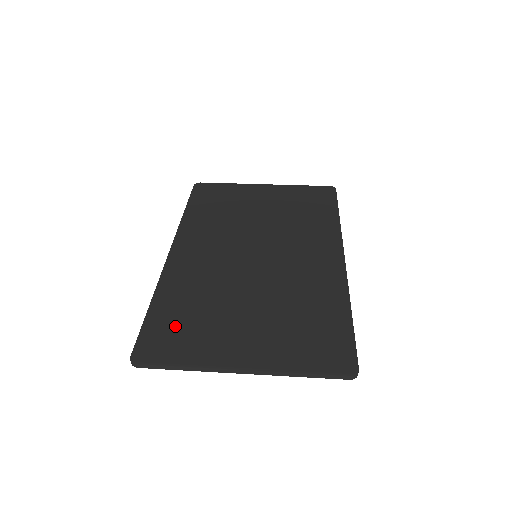
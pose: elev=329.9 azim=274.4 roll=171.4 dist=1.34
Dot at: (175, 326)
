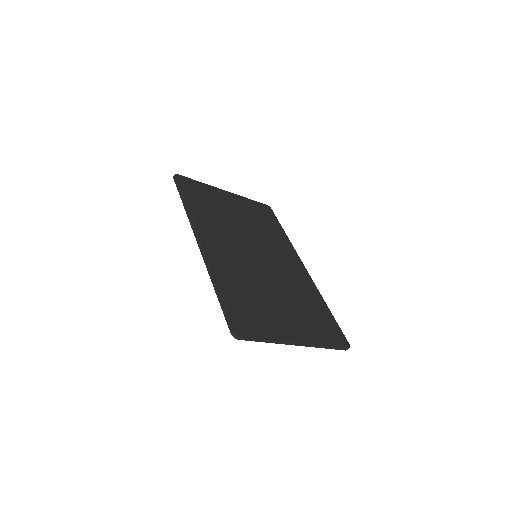
Dot at: (245, 308)
